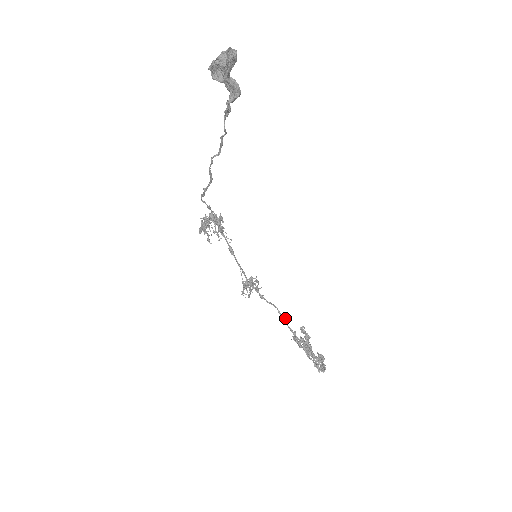
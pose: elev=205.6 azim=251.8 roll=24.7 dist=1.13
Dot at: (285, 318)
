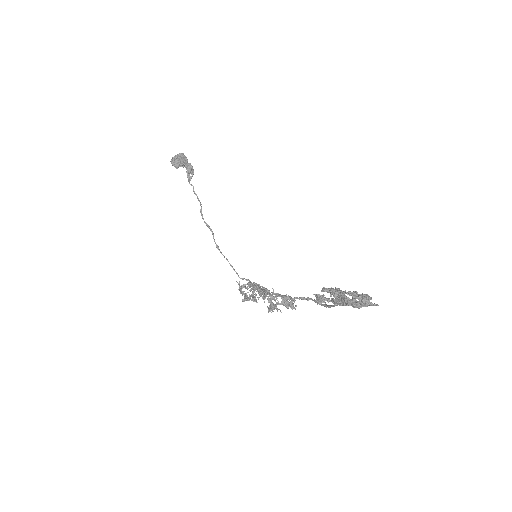
Dot at: occluded
